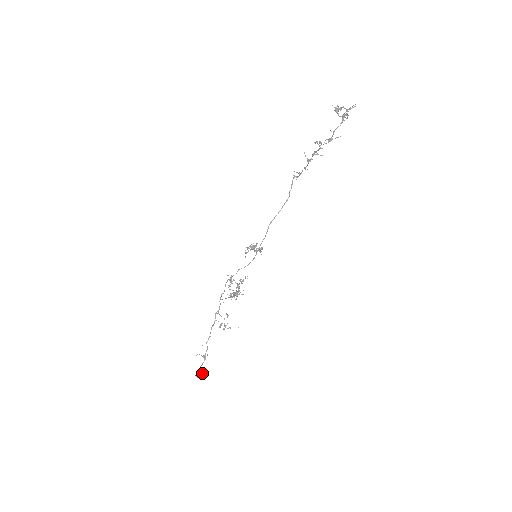
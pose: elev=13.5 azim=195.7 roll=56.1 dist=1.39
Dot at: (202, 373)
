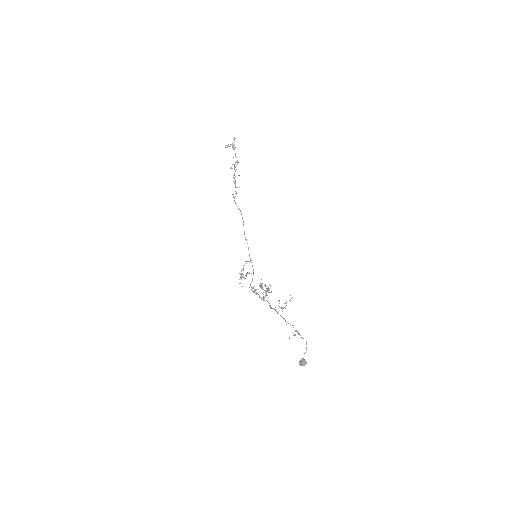
Dot at: (306, 347)
